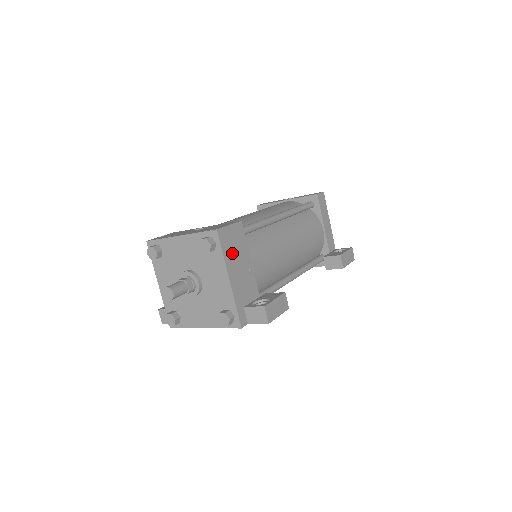
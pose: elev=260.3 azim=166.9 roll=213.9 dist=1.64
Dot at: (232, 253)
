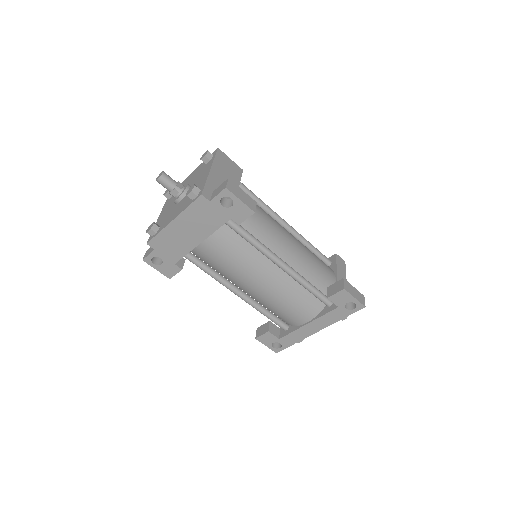
Dot at: (223, 167)
